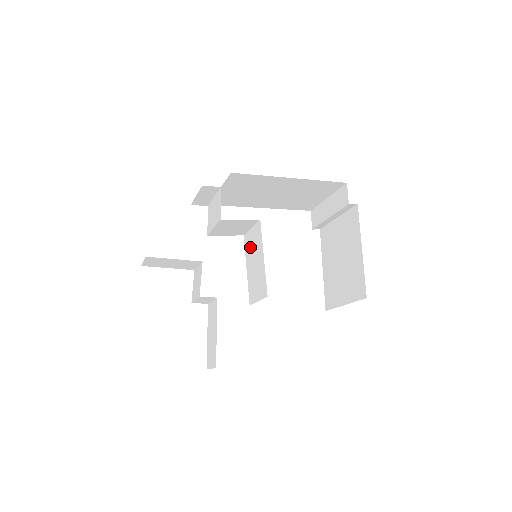
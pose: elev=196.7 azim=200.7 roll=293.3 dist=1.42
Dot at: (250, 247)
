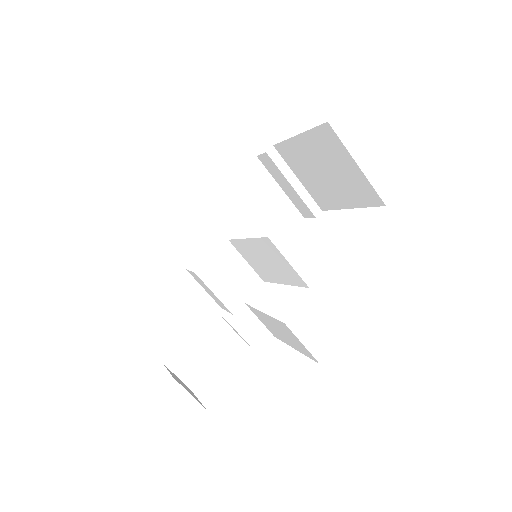
Dot at: (260, 269)
